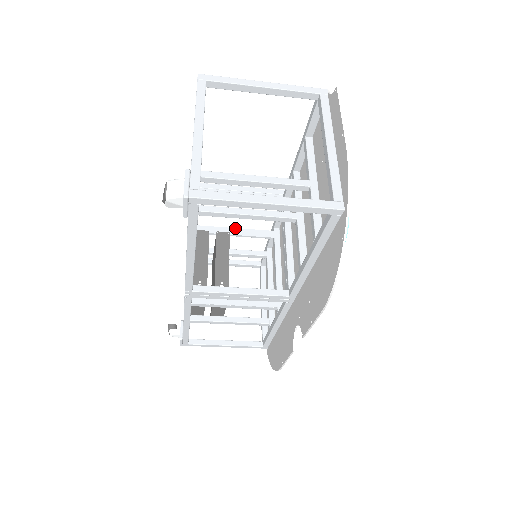
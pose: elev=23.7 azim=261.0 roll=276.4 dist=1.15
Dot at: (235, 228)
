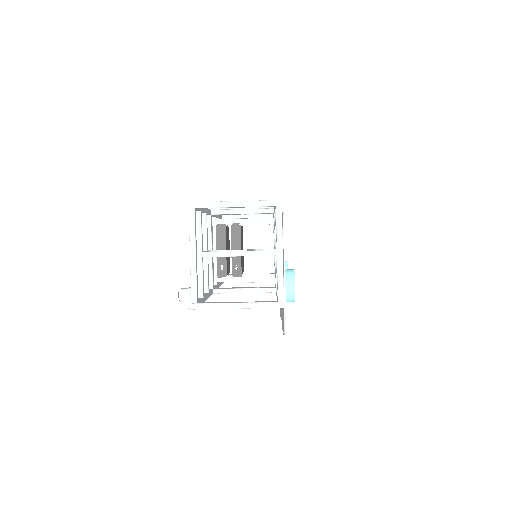
Dot at: (244, 219)
